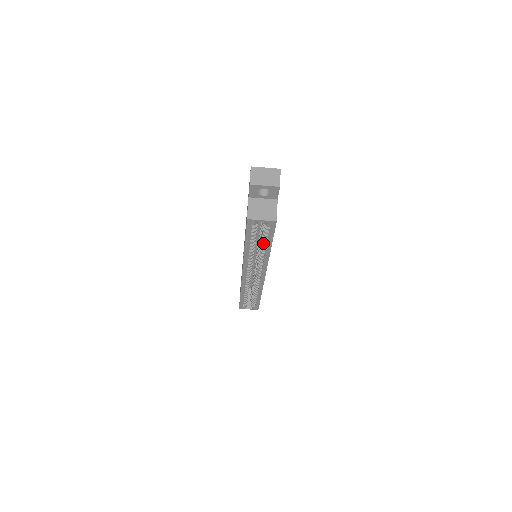
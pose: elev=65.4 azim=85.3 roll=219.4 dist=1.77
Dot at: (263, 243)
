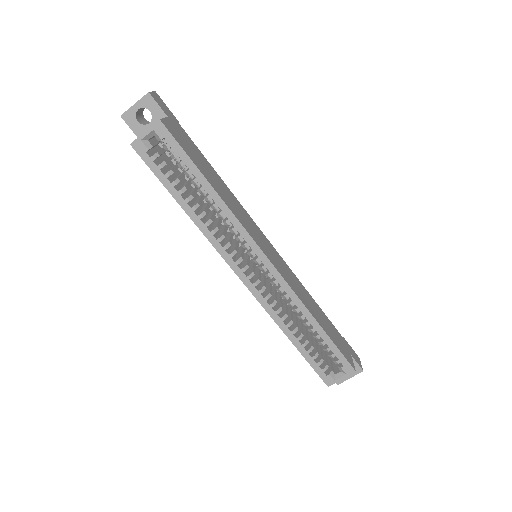
Dot at: (193, 182)
